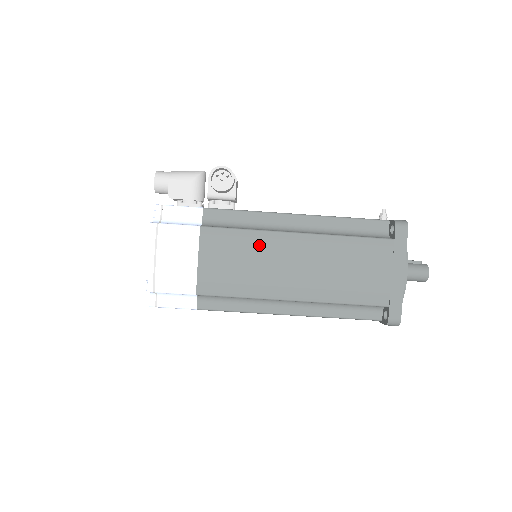
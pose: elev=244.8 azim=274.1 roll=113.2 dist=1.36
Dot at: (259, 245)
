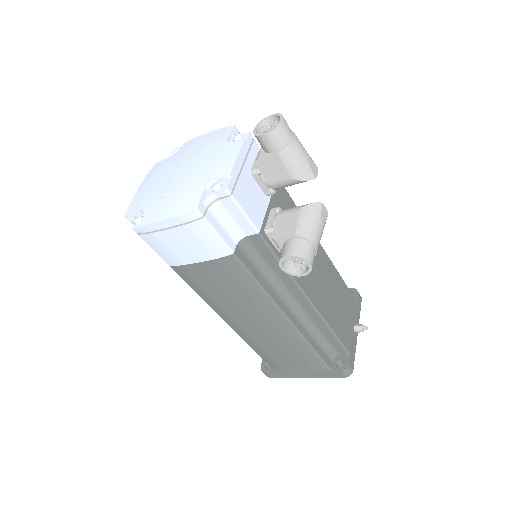
Dot at: (254, 301)
